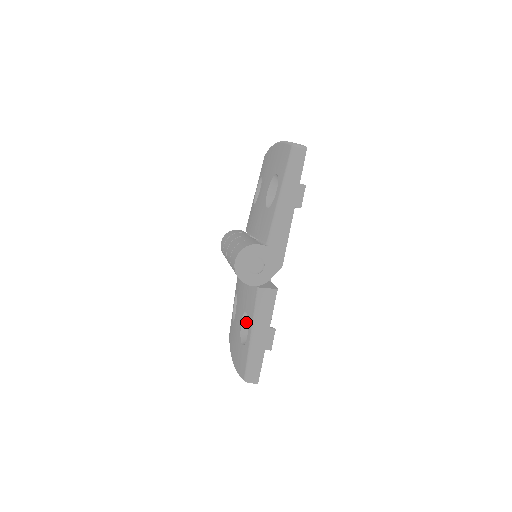
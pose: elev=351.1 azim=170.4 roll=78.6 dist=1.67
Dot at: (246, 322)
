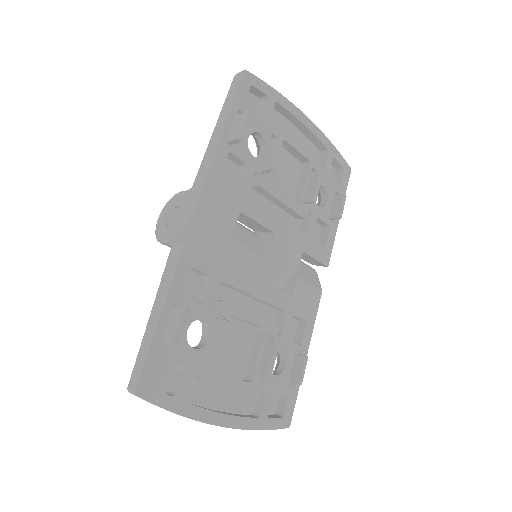
Dot at: occluded
